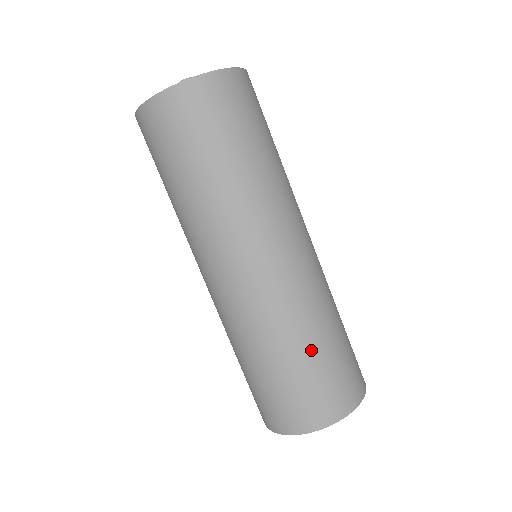
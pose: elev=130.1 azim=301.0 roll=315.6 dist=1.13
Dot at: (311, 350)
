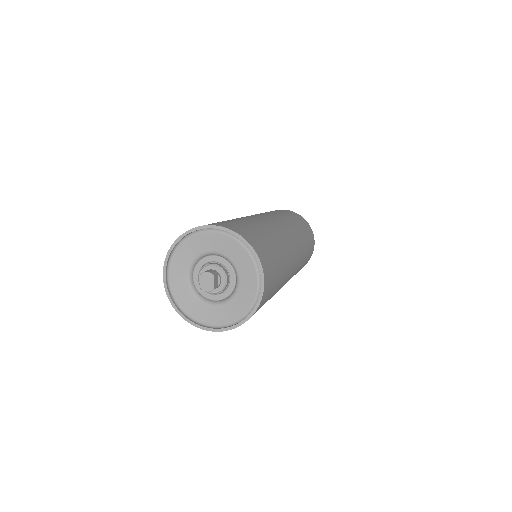
Dot at: occluded
